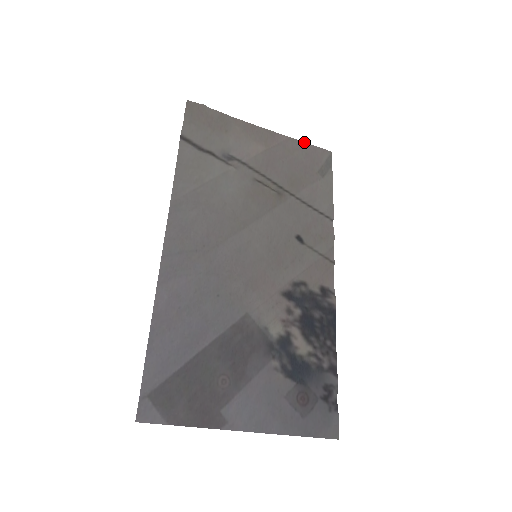
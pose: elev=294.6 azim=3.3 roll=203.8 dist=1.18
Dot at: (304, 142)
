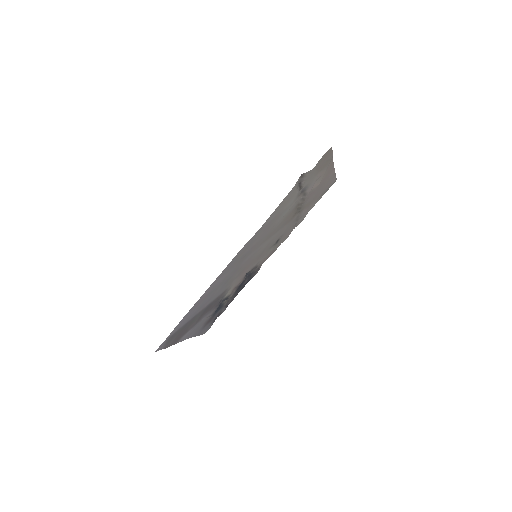
Dot at: occluded
